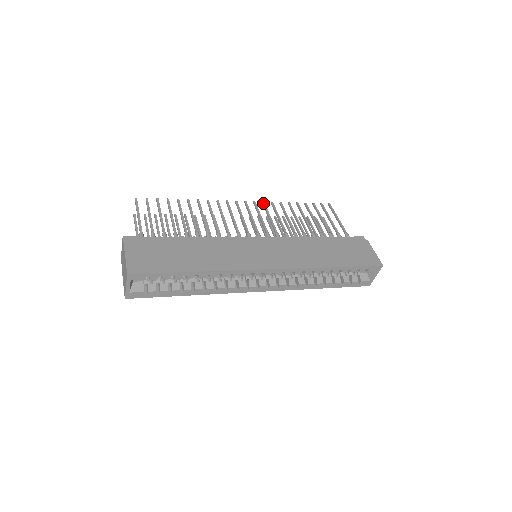
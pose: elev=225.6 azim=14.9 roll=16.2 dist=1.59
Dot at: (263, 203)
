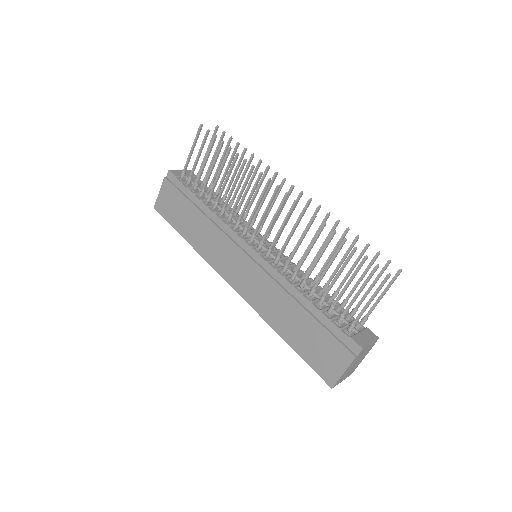
Dot at: (302, 210)
